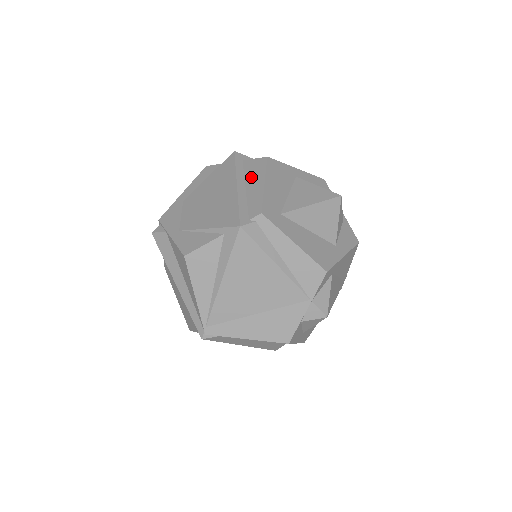
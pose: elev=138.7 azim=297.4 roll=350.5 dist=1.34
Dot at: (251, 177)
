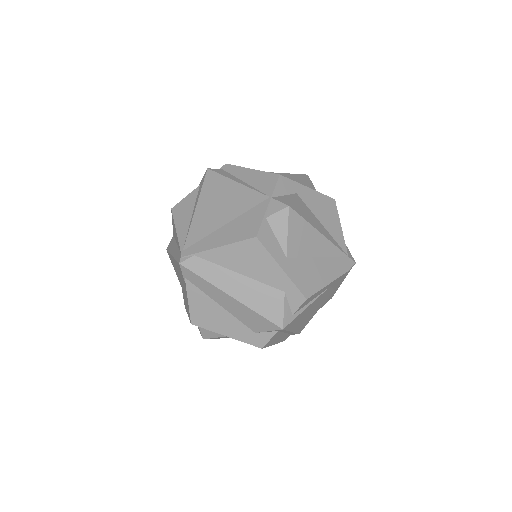
Dot at: occluded
